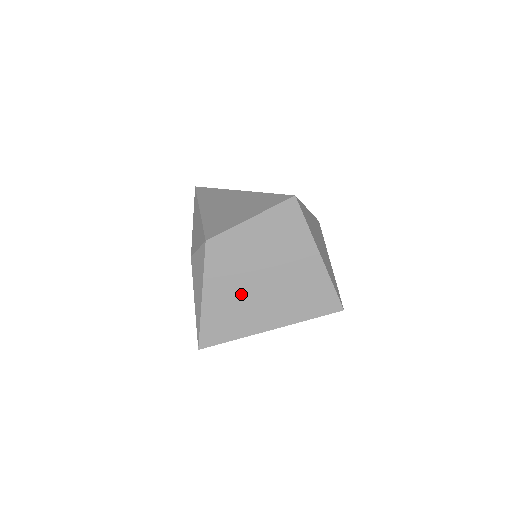
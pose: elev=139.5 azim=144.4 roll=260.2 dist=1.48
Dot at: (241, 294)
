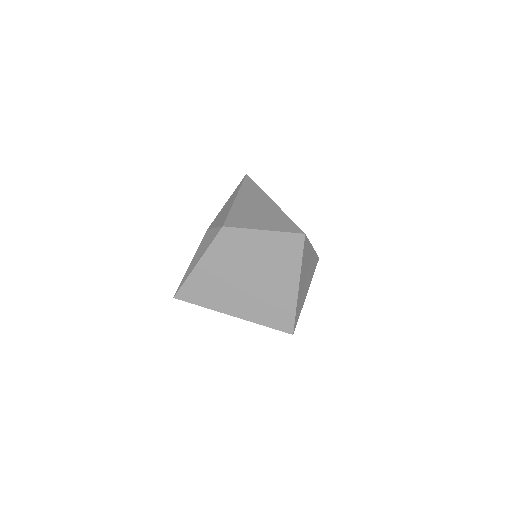
Dot at: (226, 278)
